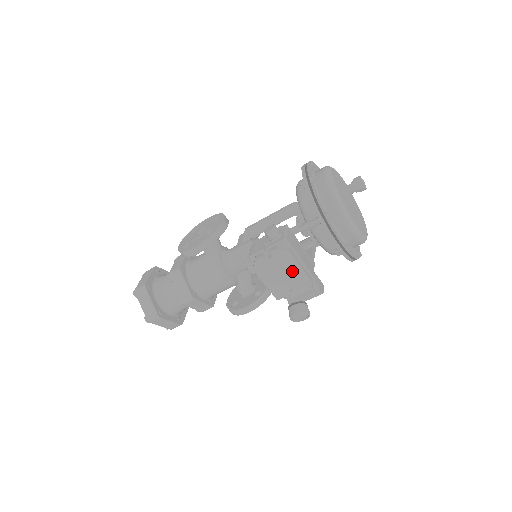
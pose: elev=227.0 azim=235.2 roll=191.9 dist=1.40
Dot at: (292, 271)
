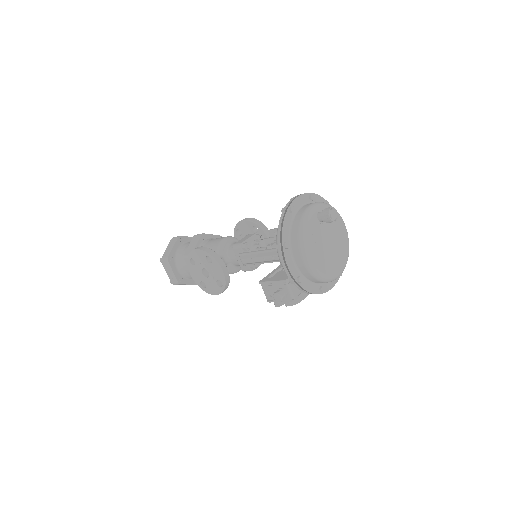
Dot at: occluded
